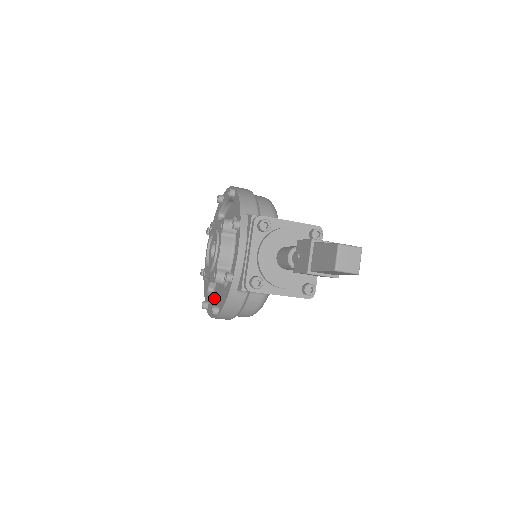
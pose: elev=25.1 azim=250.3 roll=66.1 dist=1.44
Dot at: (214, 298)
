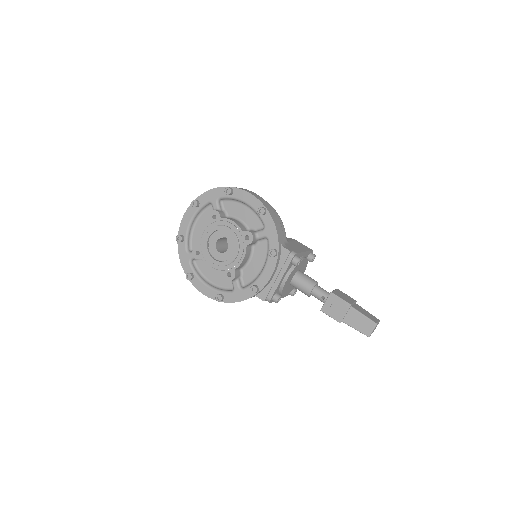
Dot at: (199, 272)
